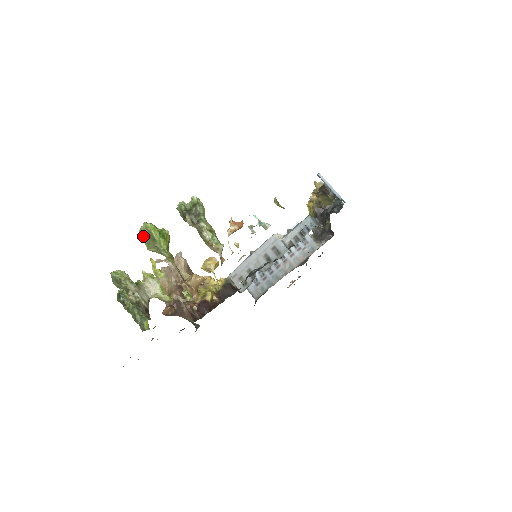
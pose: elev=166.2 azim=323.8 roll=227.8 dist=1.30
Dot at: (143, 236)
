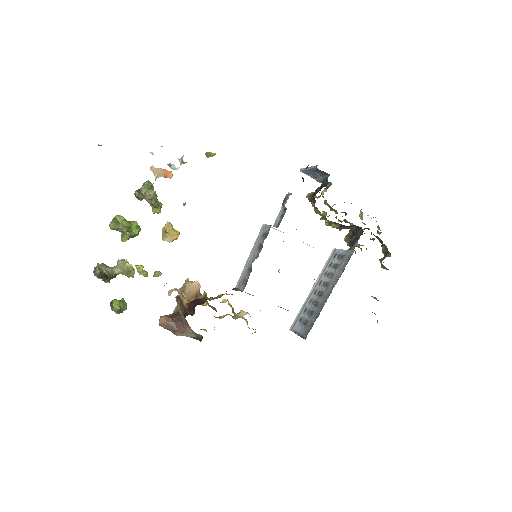
Dot at: (111, 224)
